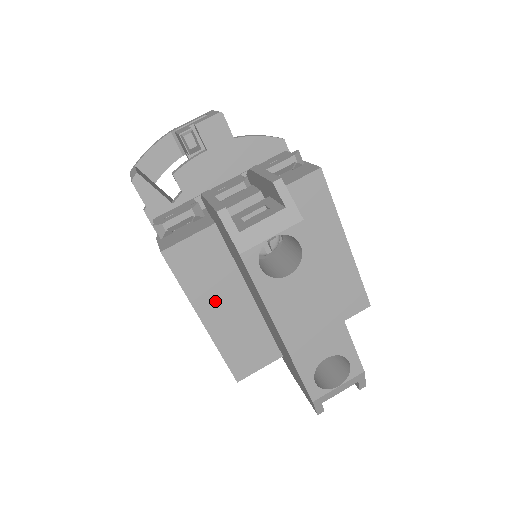
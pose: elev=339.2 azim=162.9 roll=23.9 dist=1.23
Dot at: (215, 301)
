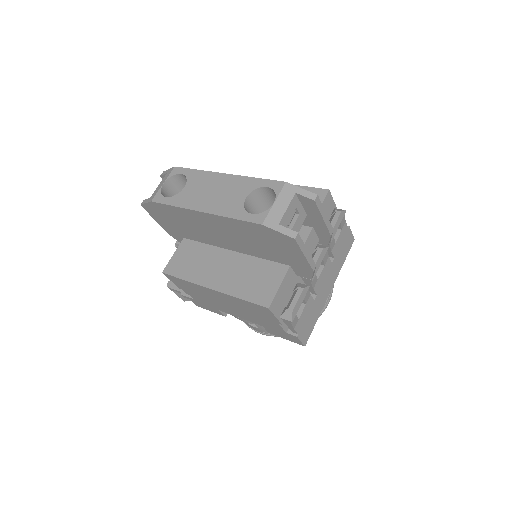
Dot at: (210, 271)
